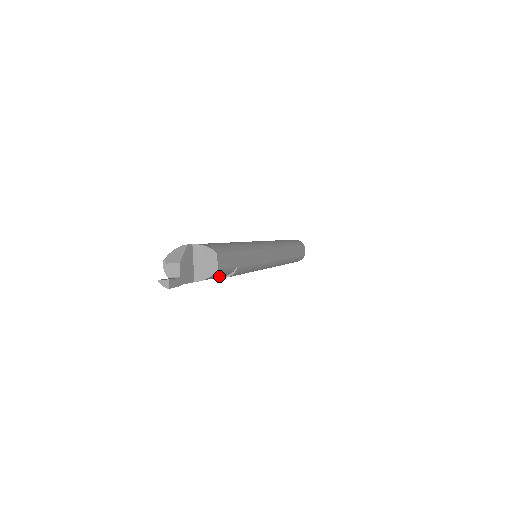
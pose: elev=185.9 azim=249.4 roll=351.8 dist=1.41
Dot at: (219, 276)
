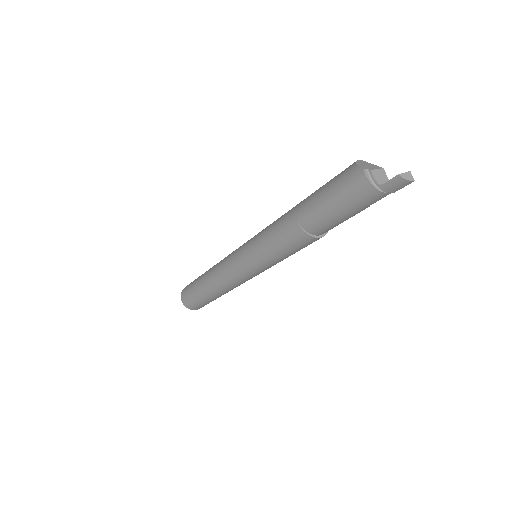
Dot at: occluded
